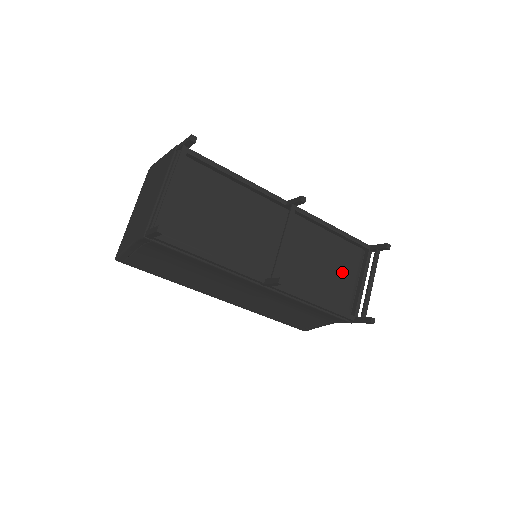
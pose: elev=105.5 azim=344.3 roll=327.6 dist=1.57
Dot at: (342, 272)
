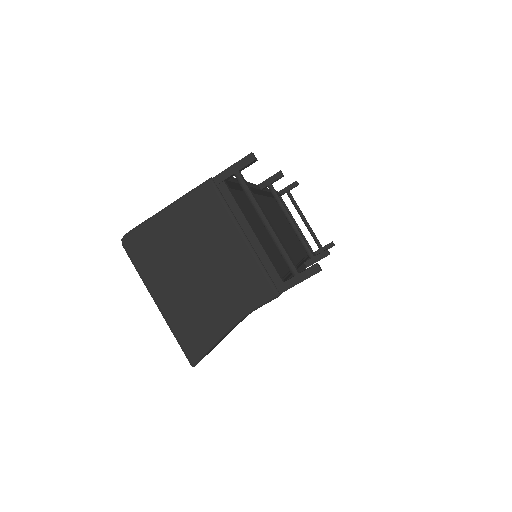
Dot at: (288, 225)
